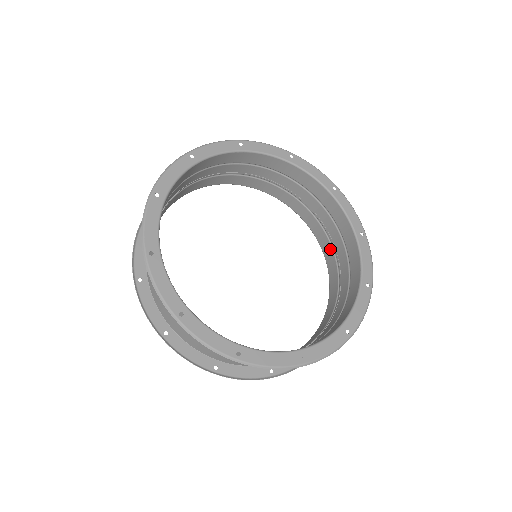
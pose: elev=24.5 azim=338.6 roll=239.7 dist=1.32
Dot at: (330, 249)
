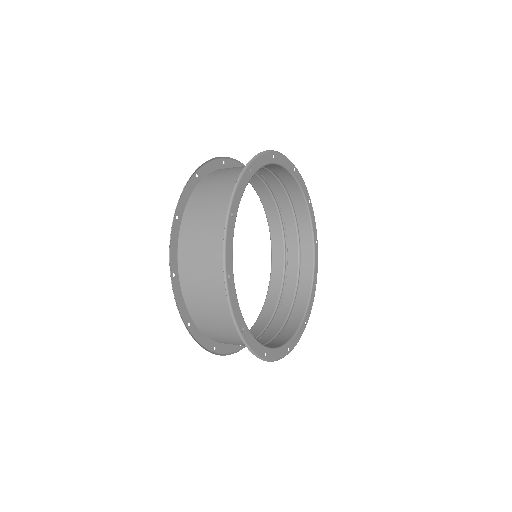
Dot at: (273, 205)
